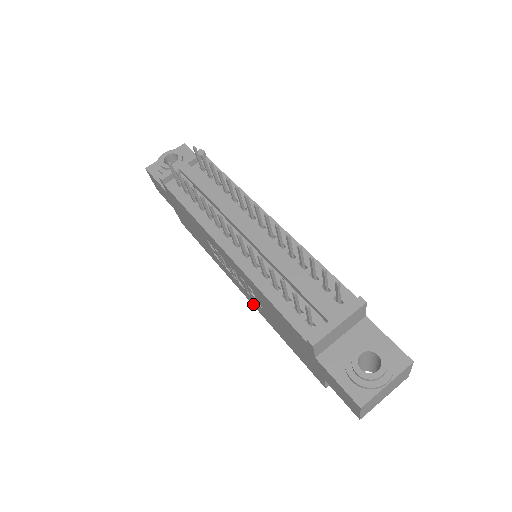
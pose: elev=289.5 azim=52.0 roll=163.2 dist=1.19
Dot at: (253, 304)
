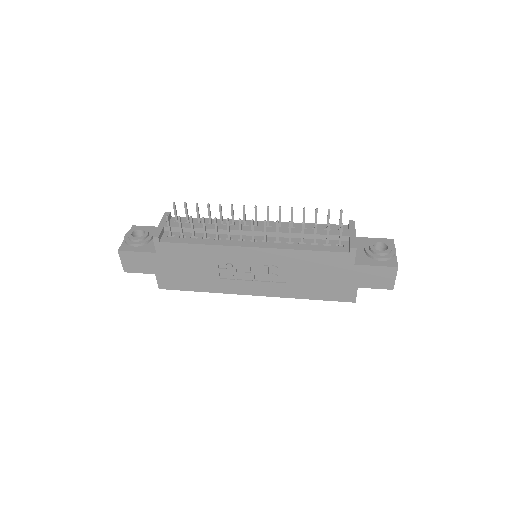
Dot at: (269, 294)
